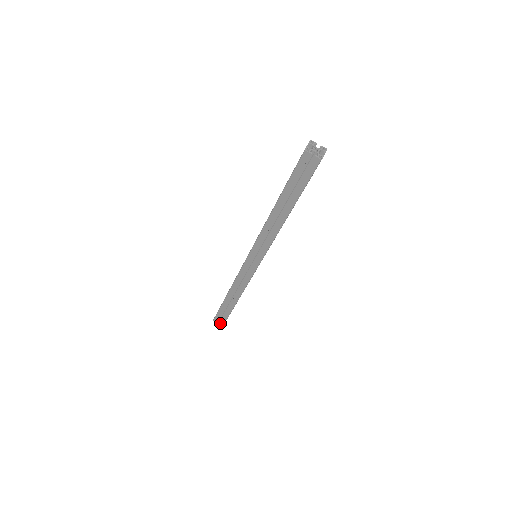
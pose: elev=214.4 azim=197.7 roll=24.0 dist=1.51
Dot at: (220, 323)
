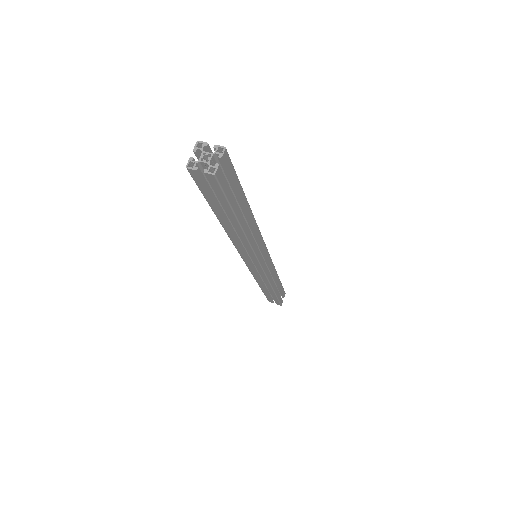
Dot at: (277, 304)
